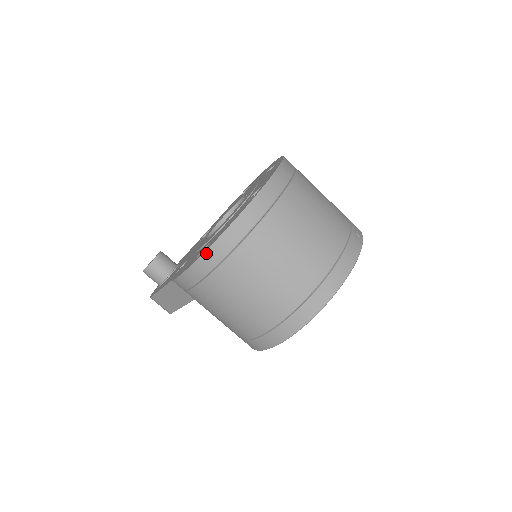
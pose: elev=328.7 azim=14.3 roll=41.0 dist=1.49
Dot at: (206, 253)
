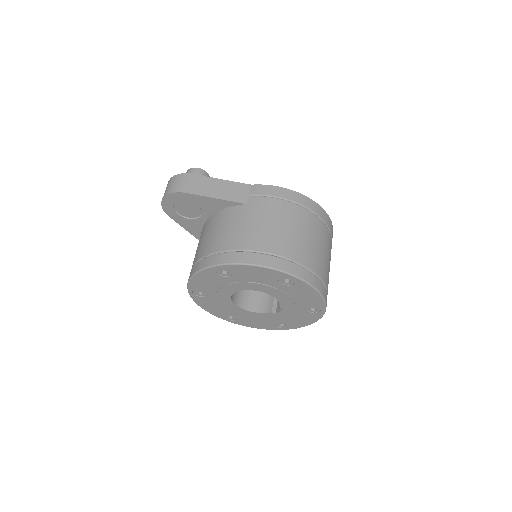
Dot at: (312, 201)
